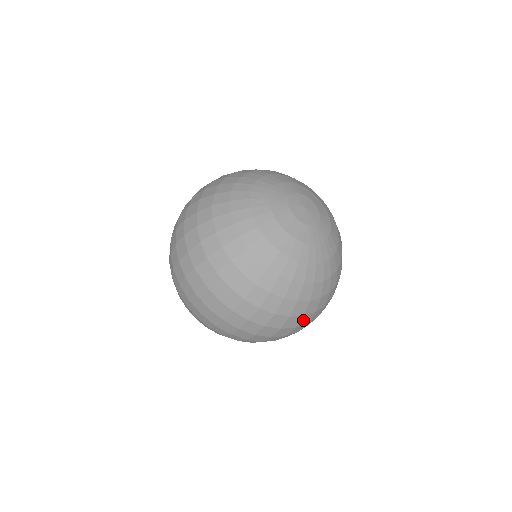
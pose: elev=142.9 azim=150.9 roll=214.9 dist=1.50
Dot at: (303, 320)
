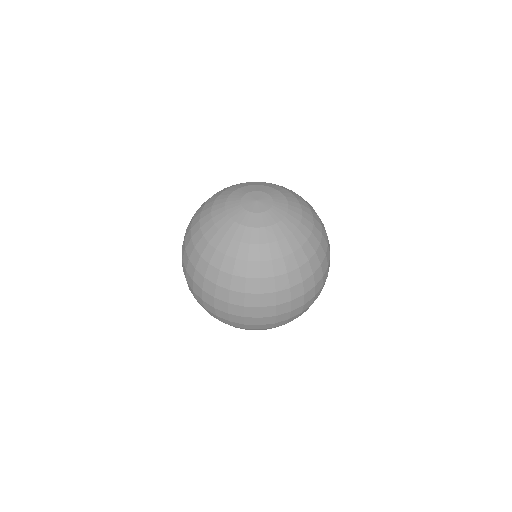
Dot at: (249, 300)
